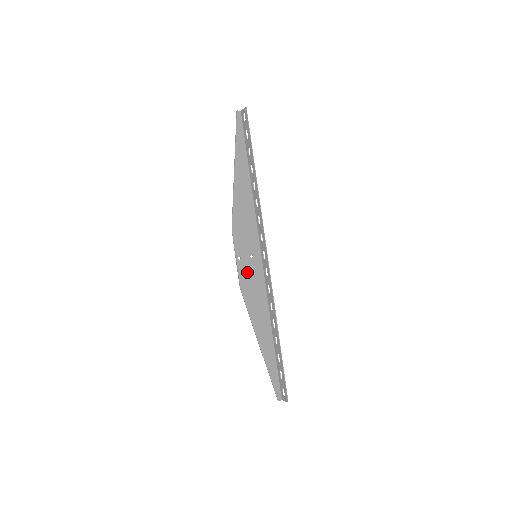
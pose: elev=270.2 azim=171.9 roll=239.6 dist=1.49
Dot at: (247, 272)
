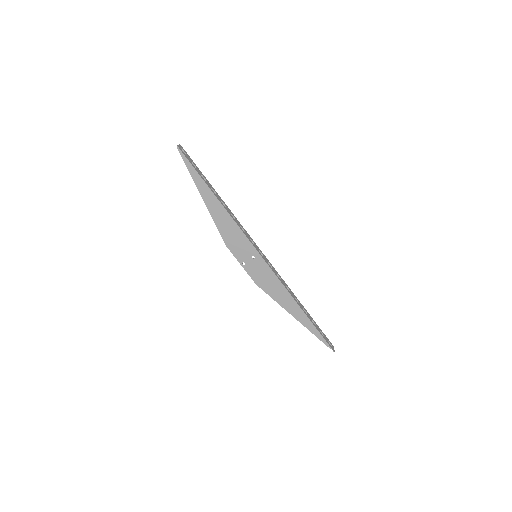
Dot at: (256, 270)
